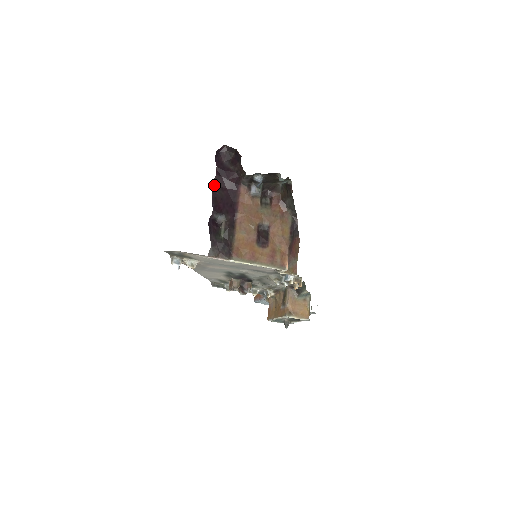
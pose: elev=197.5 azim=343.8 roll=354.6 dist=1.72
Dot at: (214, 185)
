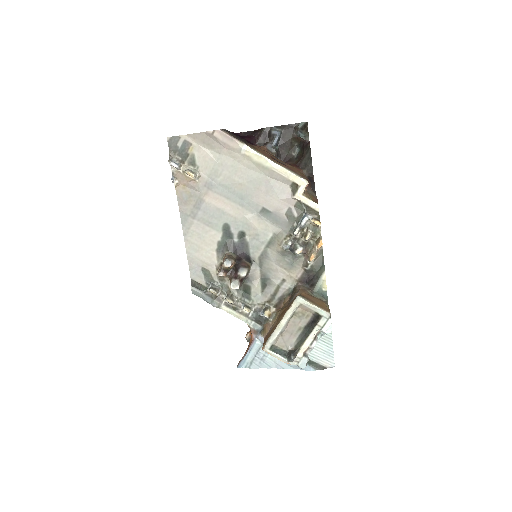
Dot at: occluded
